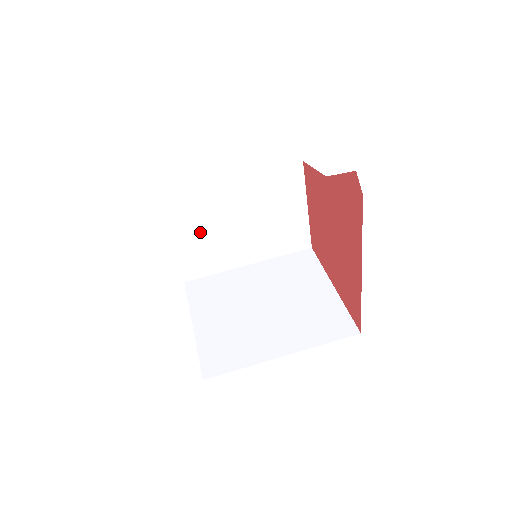
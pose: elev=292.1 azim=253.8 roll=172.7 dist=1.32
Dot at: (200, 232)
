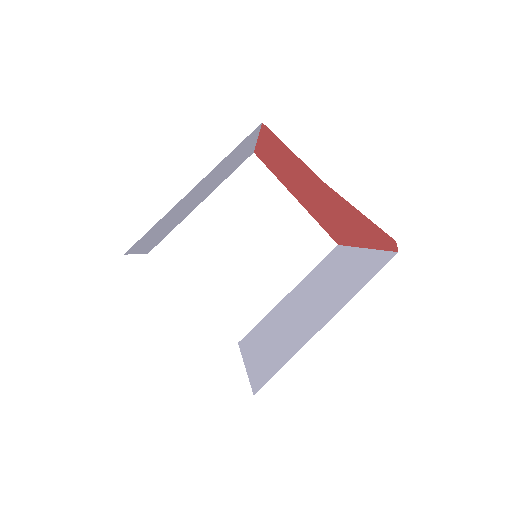
Dot at: (162, 229)
